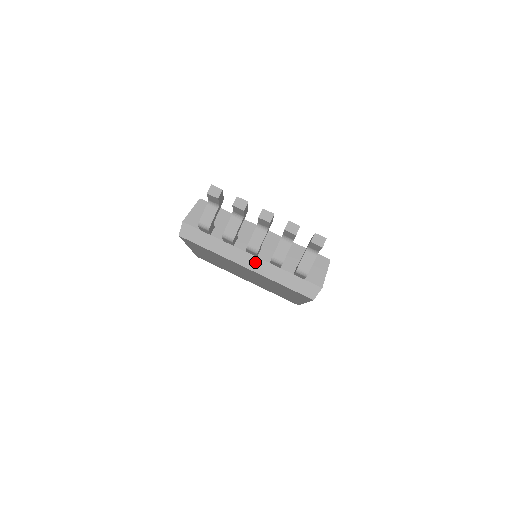
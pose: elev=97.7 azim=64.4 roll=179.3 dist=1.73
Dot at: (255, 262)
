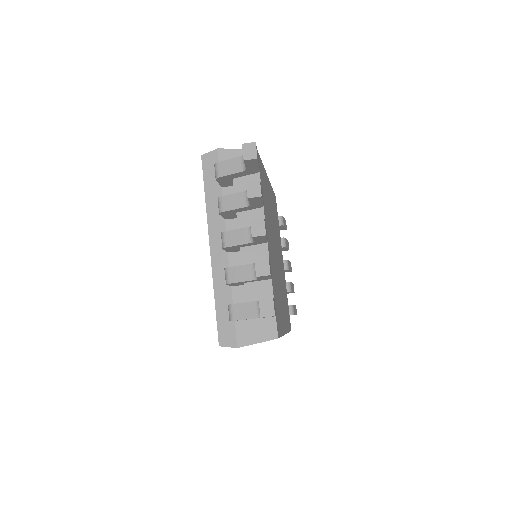
Dot at: (221, 254)
